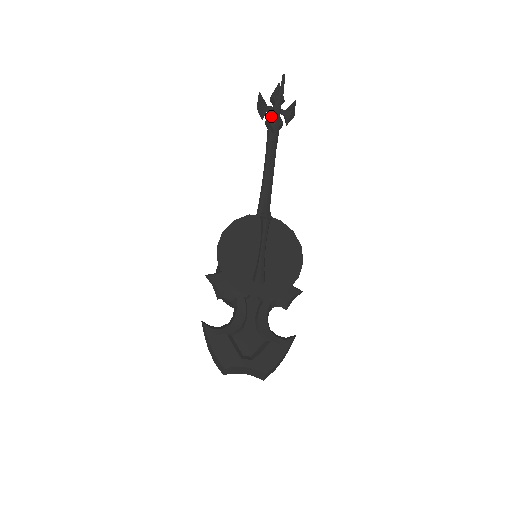
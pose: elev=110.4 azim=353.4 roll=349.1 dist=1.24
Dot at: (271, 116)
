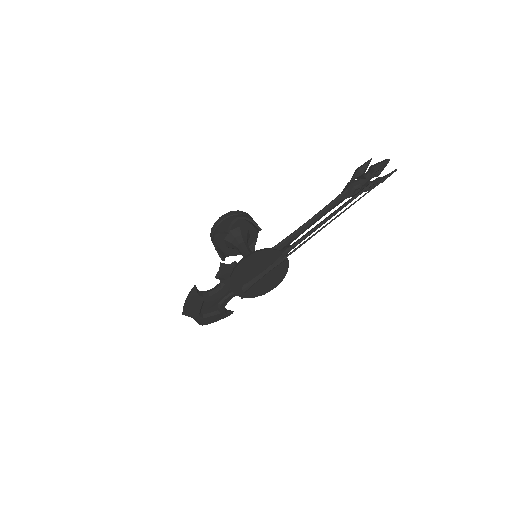
Dot at: (357, 187)
